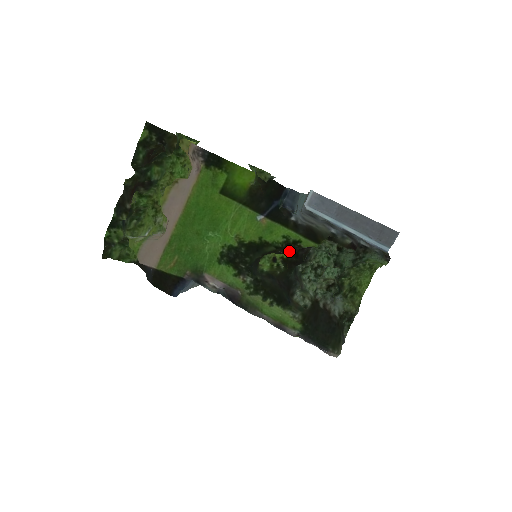
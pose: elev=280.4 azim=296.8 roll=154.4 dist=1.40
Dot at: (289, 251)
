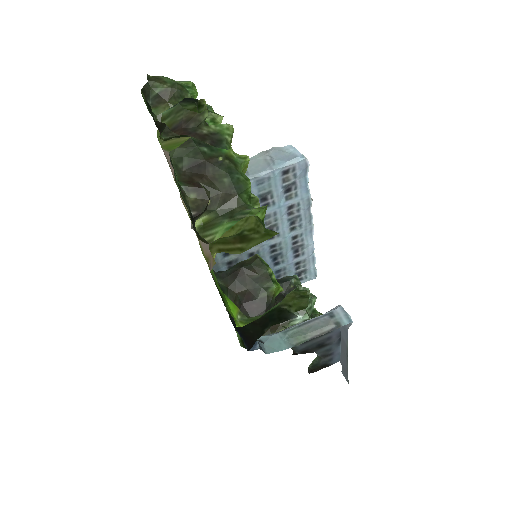
Dot at: occluded
